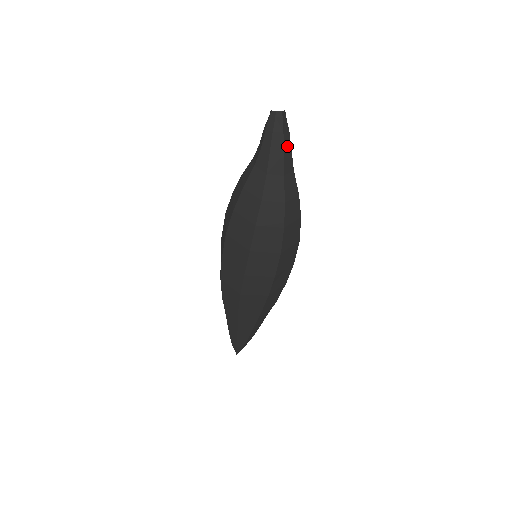
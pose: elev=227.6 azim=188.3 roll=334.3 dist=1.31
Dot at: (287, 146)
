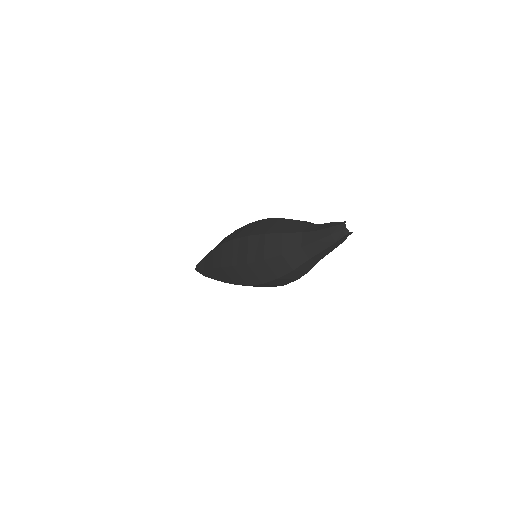
Dot at: (331, 248)
